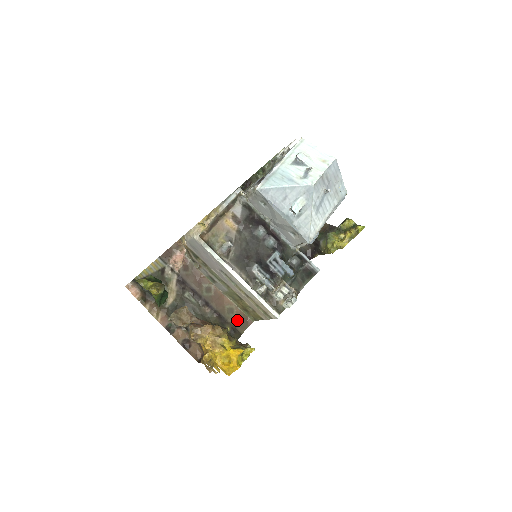
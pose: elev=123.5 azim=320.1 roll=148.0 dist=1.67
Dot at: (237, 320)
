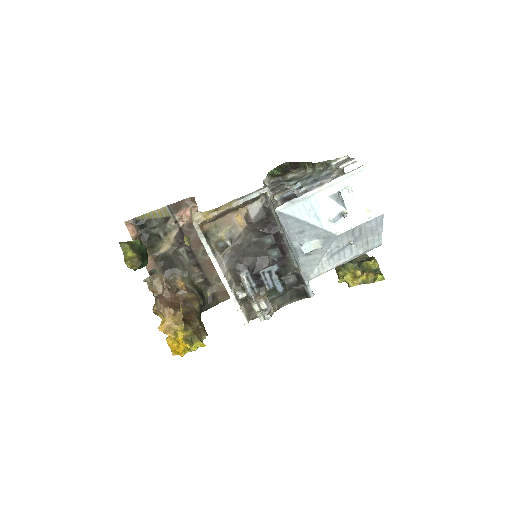
Dot at: (221, 290)
